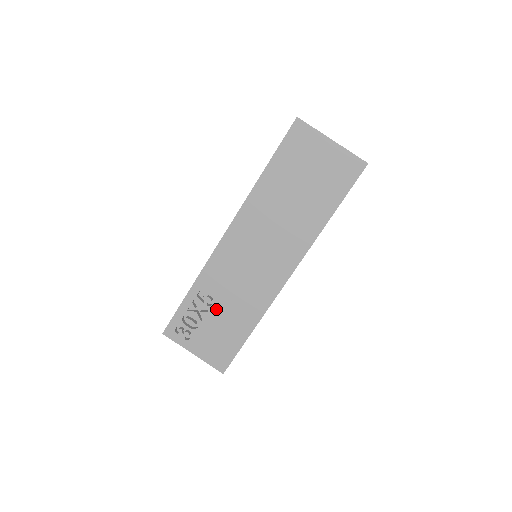
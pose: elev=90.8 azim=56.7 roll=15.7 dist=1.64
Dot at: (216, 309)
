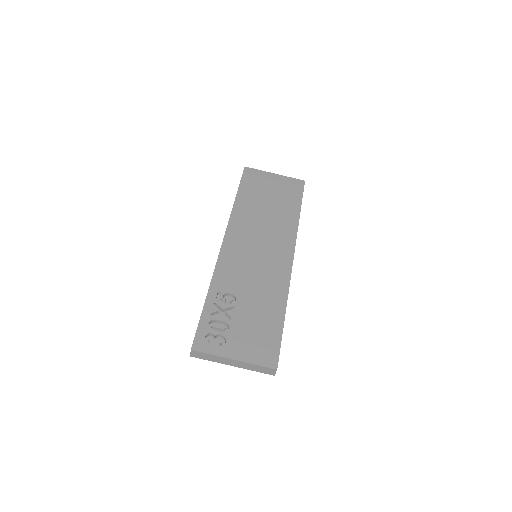
Dot at: (241, 305)
